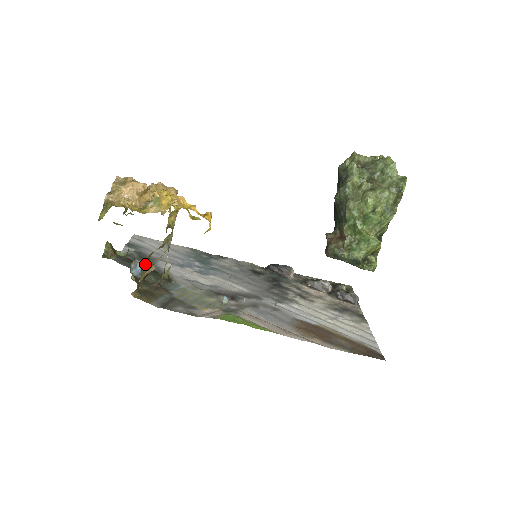
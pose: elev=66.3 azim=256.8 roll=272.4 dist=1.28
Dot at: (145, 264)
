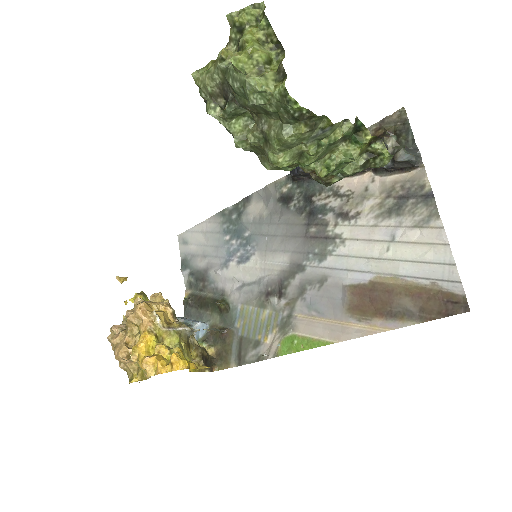
Dot at: (204, 290)
